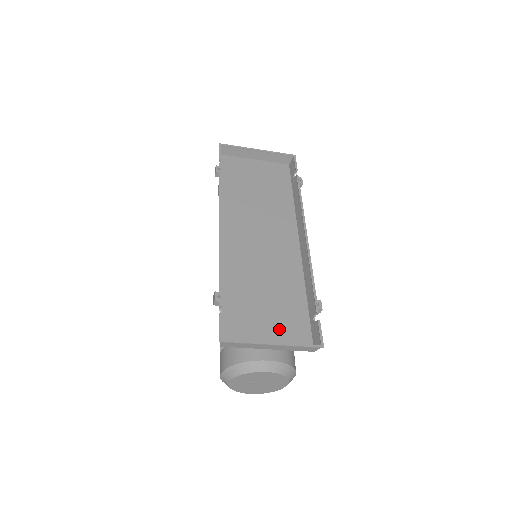
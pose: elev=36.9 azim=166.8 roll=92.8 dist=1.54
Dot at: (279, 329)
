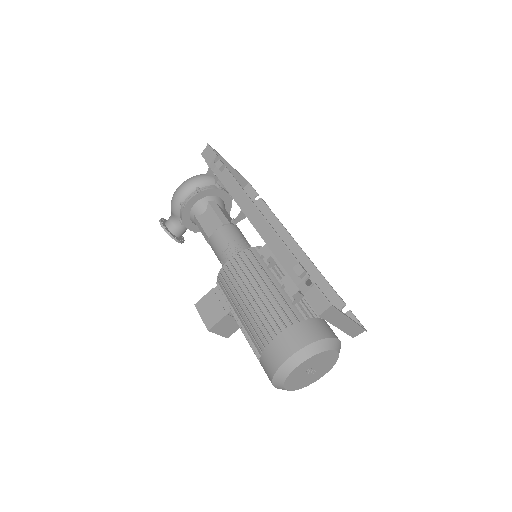
Dot at: occluded
